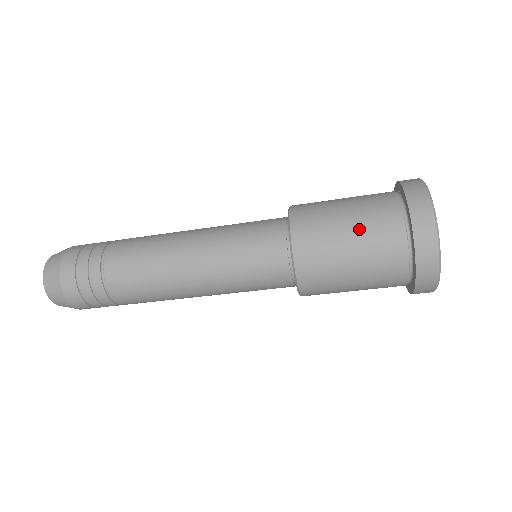
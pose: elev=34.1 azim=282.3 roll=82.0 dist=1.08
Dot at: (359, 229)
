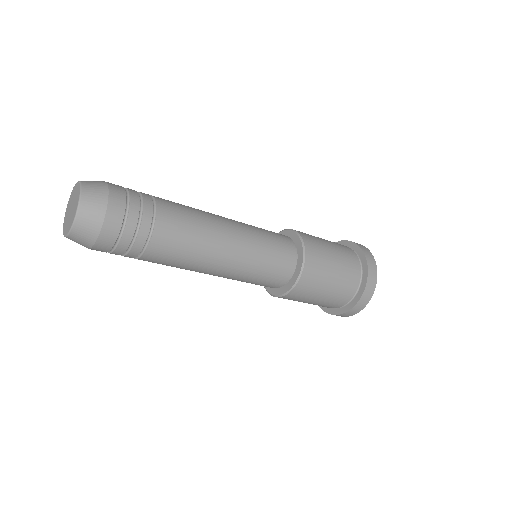
Dot at: (337, 284)
